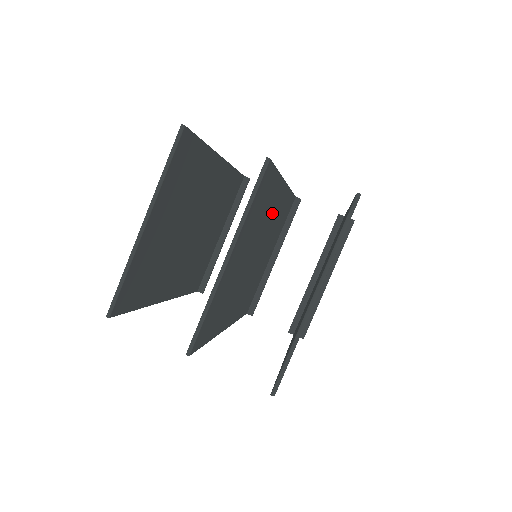
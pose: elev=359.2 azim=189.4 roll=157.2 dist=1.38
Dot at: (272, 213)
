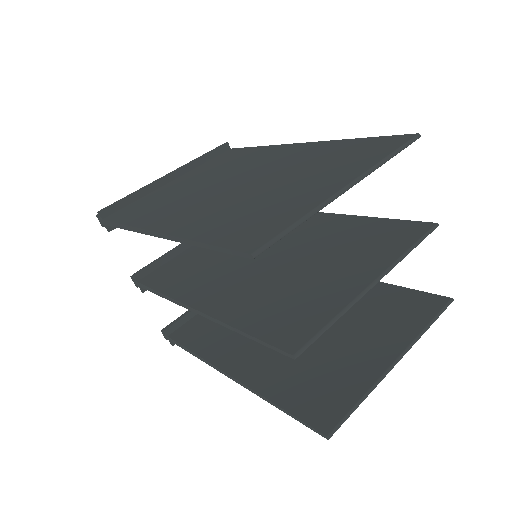
Dot at: occluded
